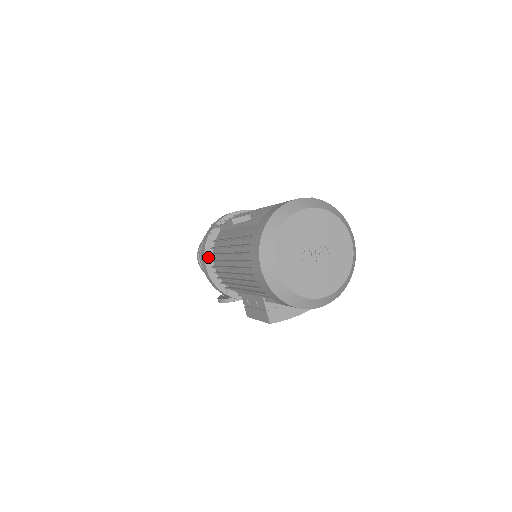
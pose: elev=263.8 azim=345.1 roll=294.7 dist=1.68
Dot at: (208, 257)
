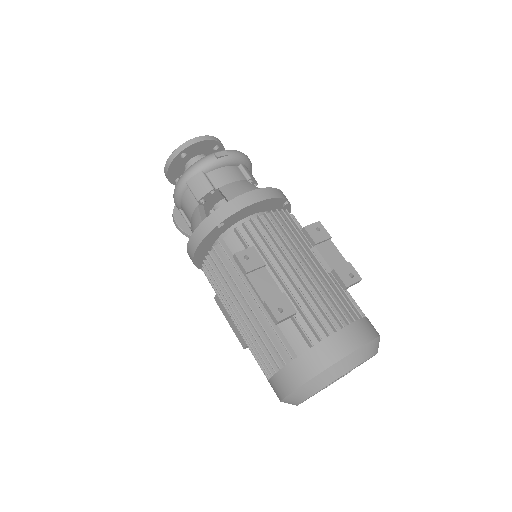
Dot at: (202, 245)
